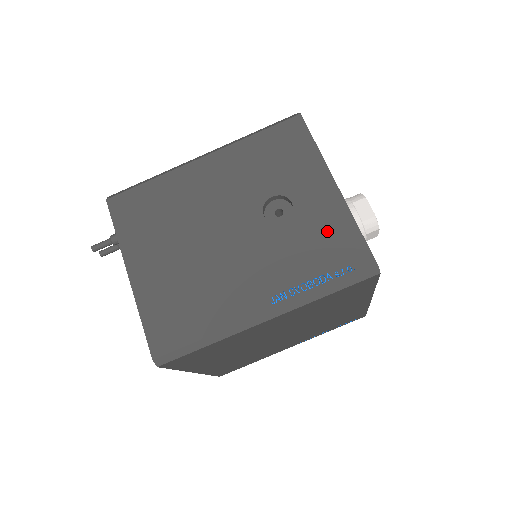
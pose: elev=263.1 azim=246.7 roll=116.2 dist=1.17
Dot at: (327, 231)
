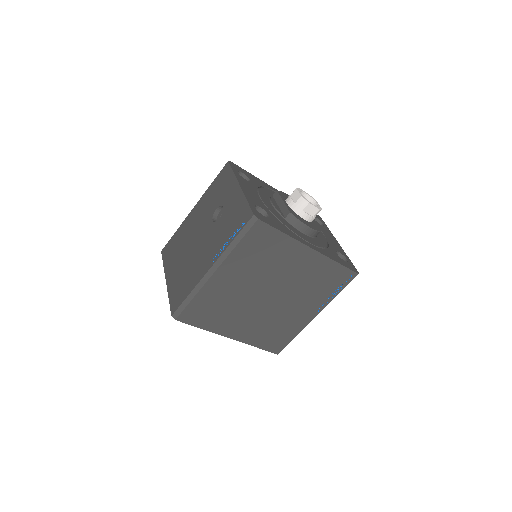
Dot at: (235, 211)
